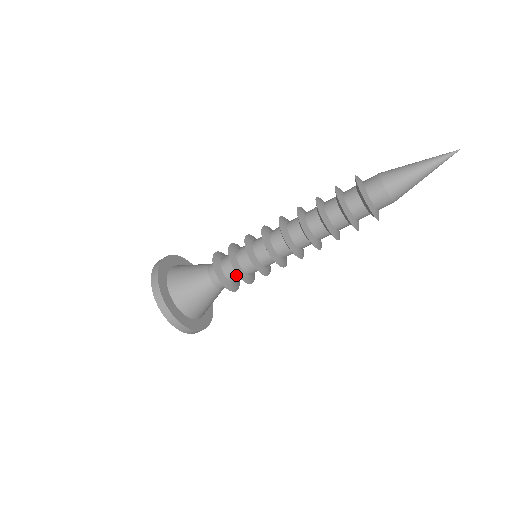
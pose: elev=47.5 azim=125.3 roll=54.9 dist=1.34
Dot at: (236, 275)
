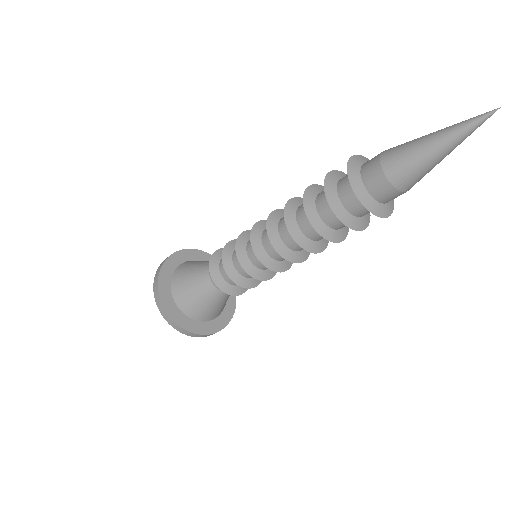
Dot at: occluded
